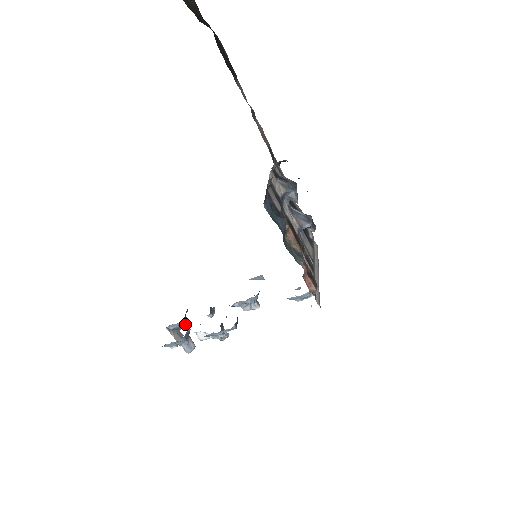
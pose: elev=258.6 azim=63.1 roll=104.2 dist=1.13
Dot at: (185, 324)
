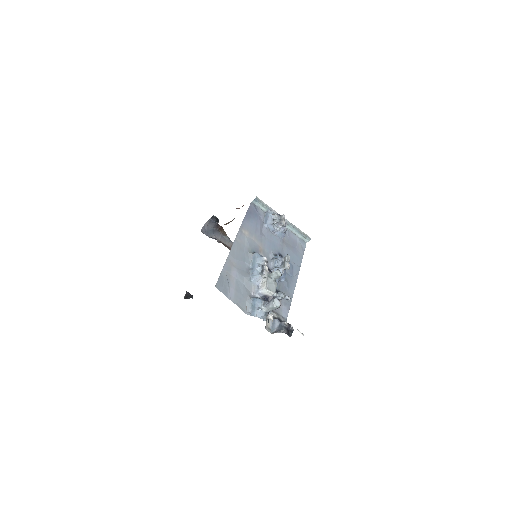
Dot at: (286, 323)
